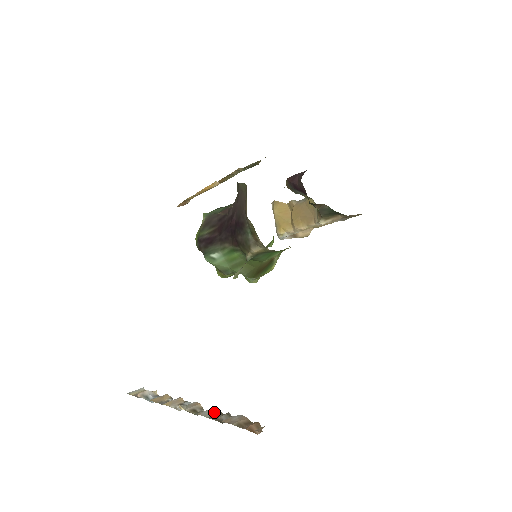
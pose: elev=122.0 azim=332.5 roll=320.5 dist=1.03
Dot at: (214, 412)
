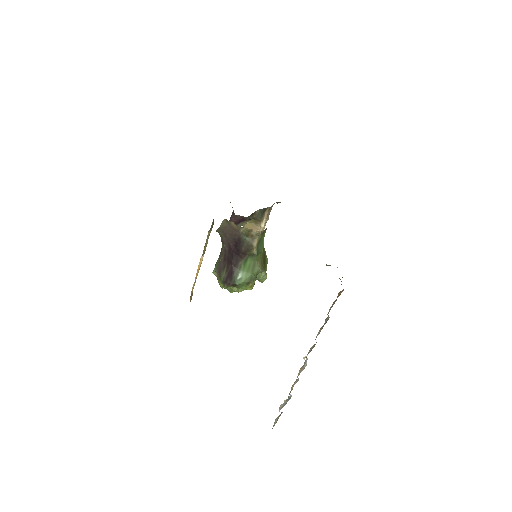
Dot at: (320, 330)
